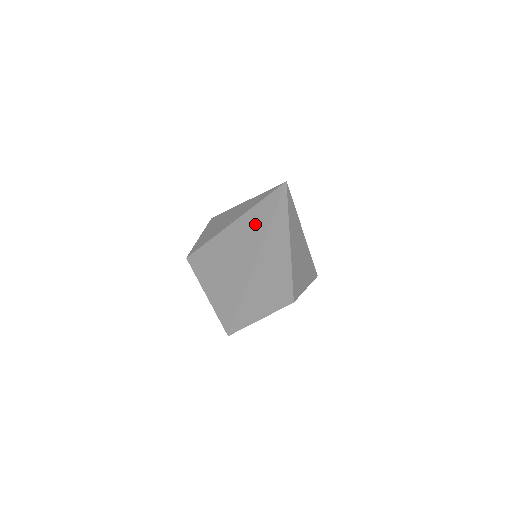
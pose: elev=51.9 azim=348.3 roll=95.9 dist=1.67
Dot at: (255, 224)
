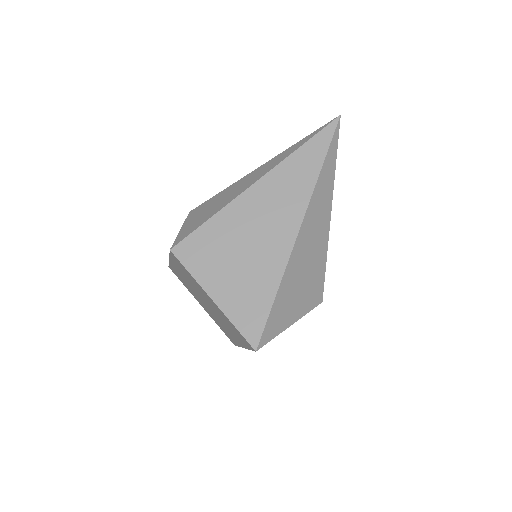
Dot at: (298, 171)
